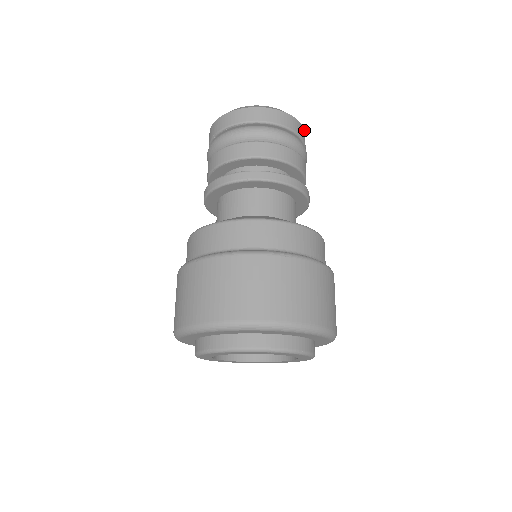
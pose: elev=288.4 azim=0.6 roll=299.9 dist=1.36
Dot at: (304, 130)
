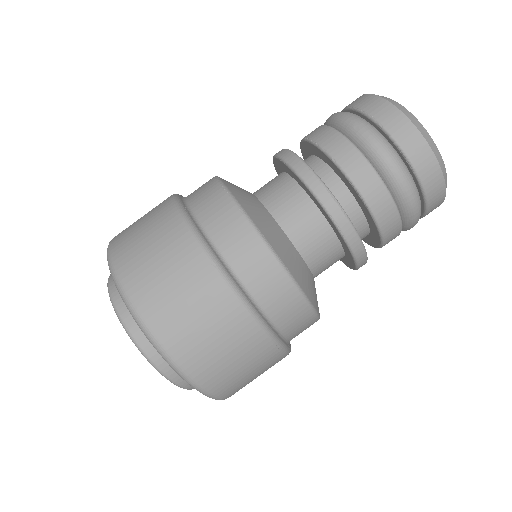
Dot at: occluded
